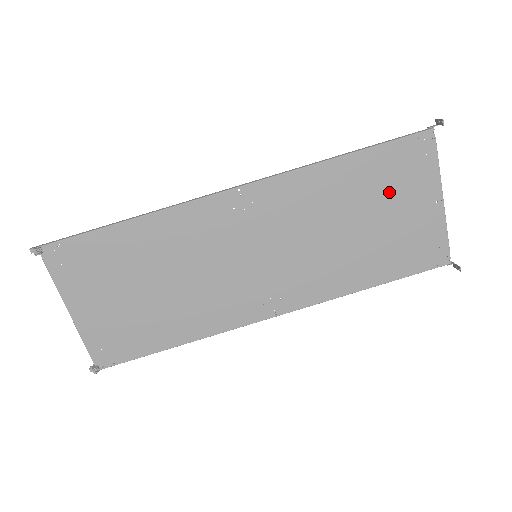
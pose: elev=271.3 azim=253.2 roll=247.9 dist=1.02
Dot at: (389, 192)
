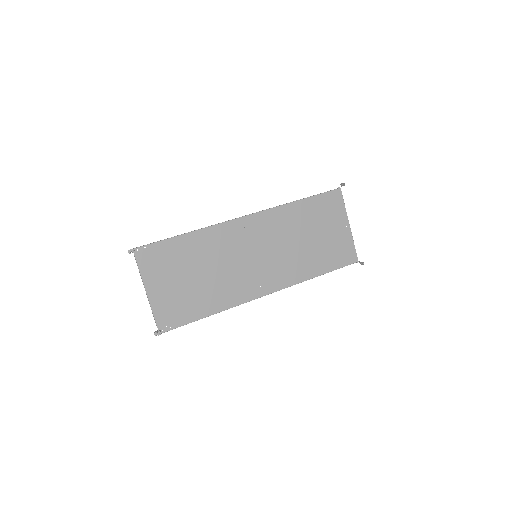
Dot at: (323, 220)
